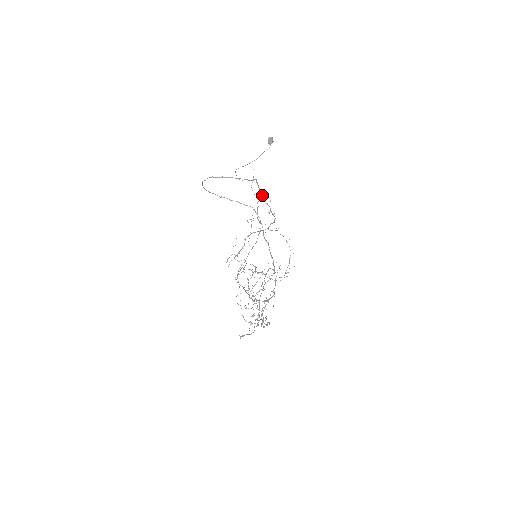
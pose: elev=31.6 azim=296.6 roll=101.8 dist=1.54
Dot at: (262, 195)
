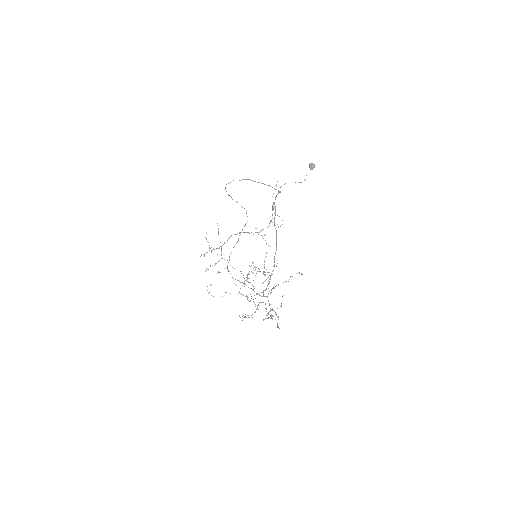
Dot at: occluded
